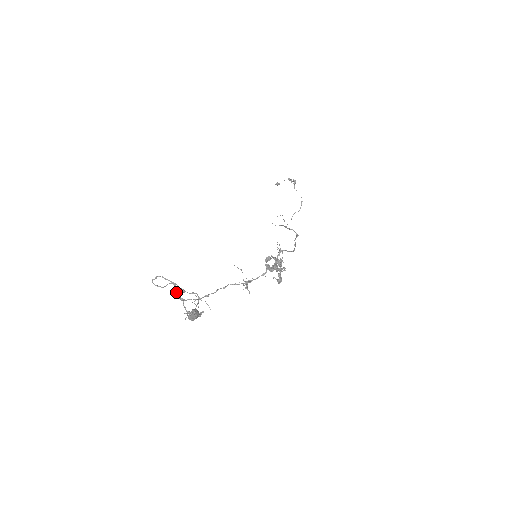
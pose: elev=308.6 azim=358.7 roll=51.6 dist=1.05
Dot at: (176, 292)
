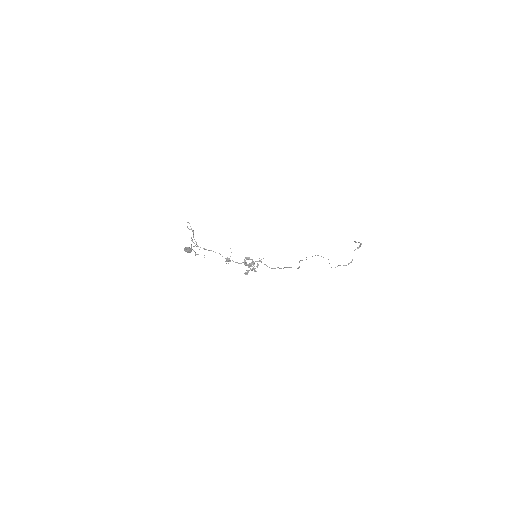
Dot at: occluded
